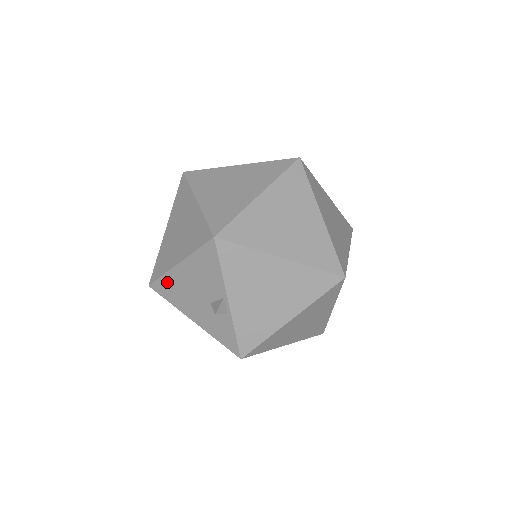
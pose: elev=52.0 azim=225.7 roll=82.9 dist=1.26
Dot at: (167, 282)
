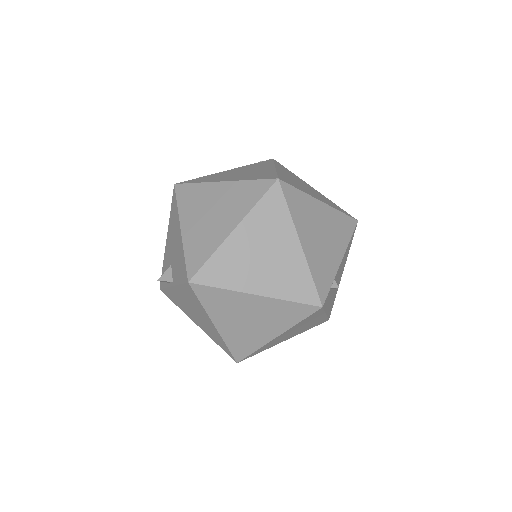
Dot at: (176, 211)
